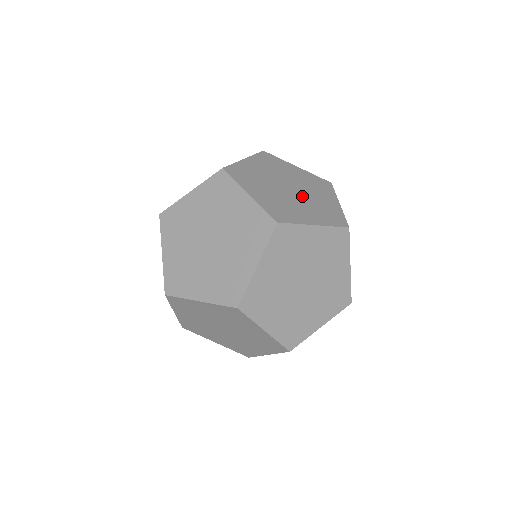
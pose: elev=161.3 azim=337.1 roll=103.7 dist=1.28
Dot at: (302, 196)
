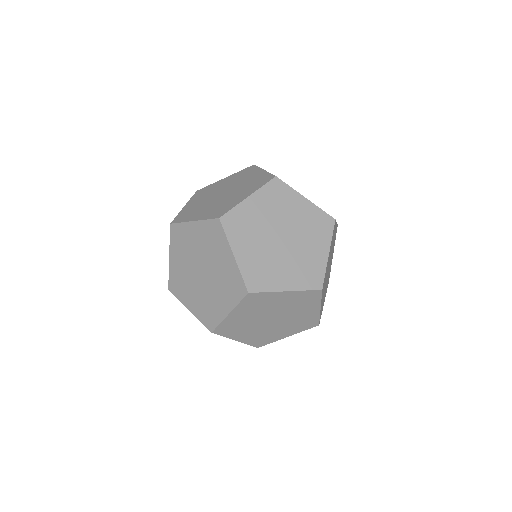
Dot at: occluded
